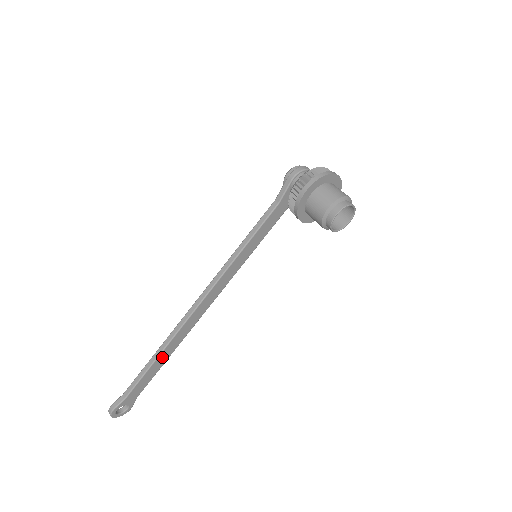
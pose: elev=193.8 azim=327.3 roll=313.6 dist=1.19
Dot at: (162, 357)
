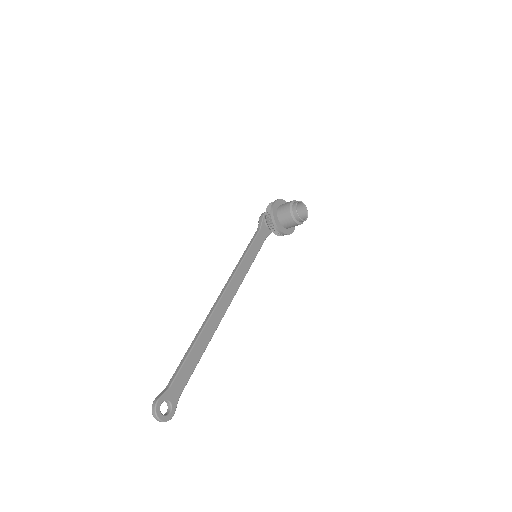
Dot at: (200, 344)
